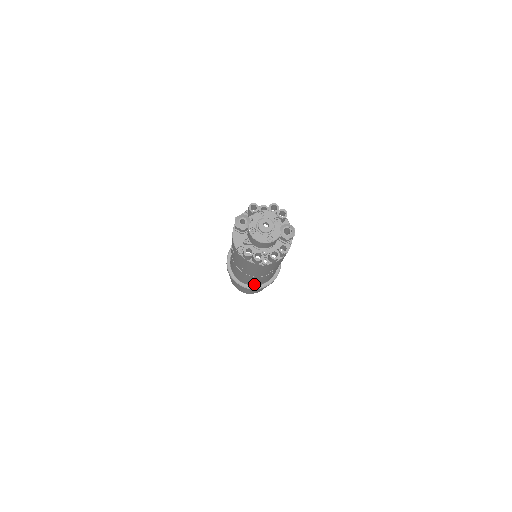
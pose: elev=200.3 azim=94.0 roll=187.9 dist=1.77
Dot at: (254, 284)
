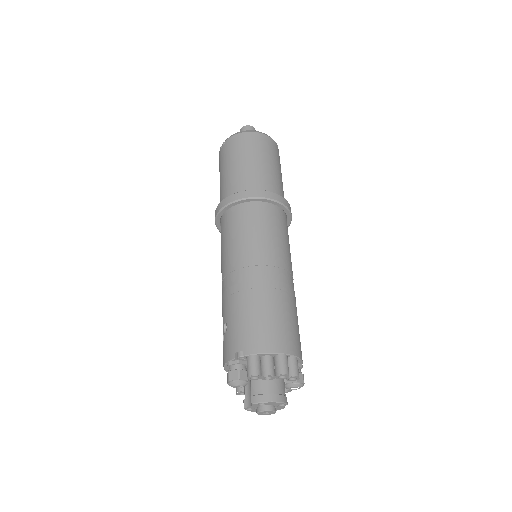
Dot at: occluded
